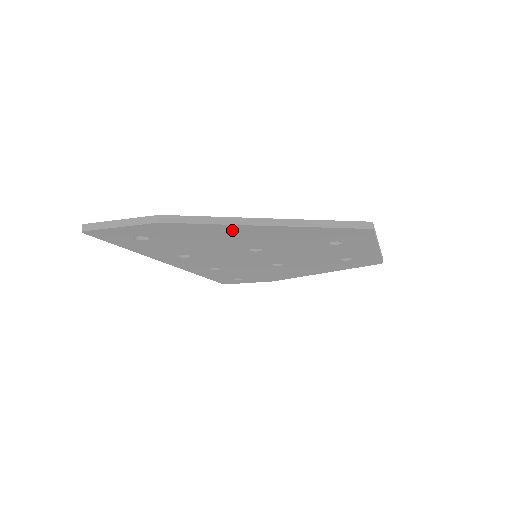
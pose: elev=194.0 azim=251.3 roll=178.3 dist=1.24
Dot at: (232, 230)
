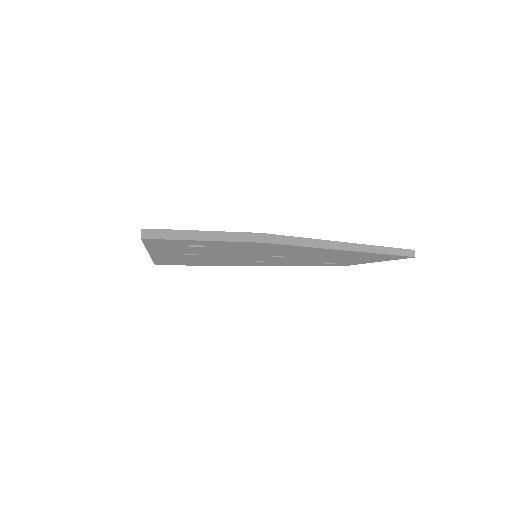
Dot at: (309, 250)
